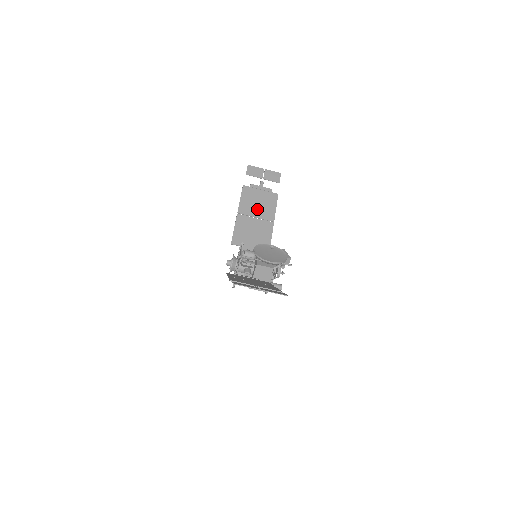
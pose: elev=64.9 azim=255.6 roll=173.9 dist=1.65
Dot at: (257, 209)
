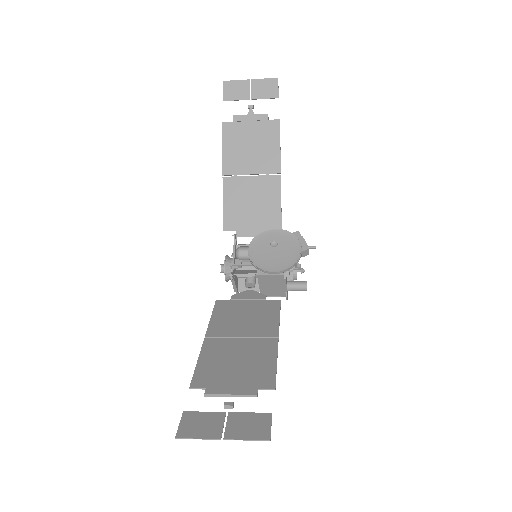
Dot at: (251, 159)
